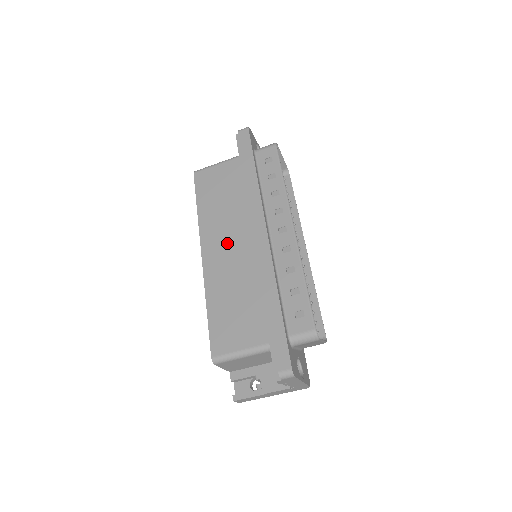
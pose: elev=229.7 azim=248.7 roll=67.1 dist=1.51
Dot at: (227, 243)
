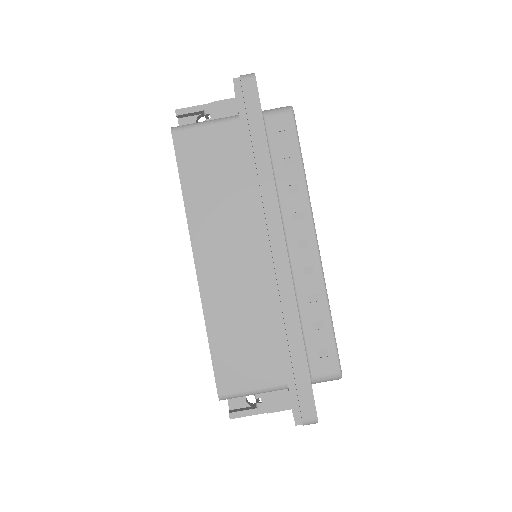
Dot at: (229, 251)
